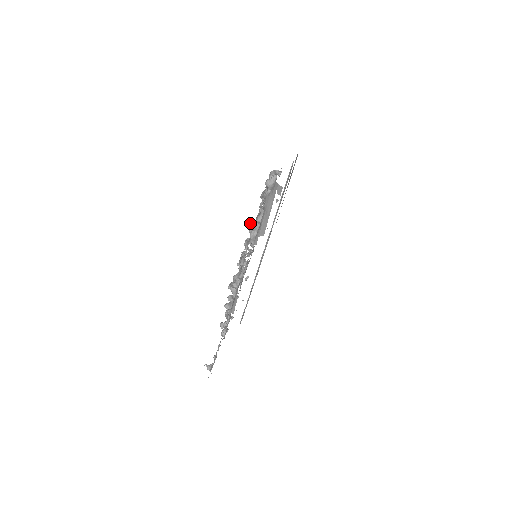
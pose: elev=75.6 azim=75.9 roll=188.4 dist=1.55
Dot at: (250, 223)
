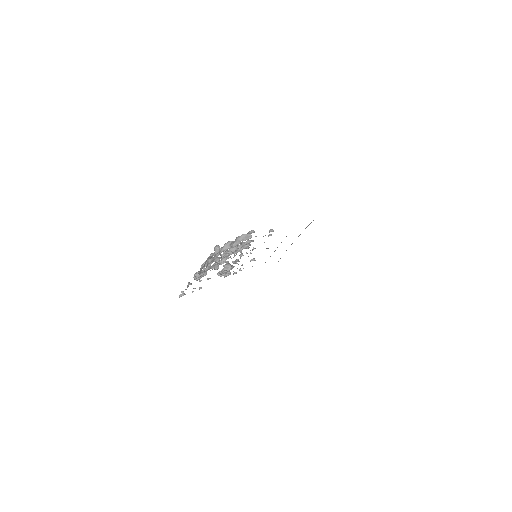
Dot at: occluded
